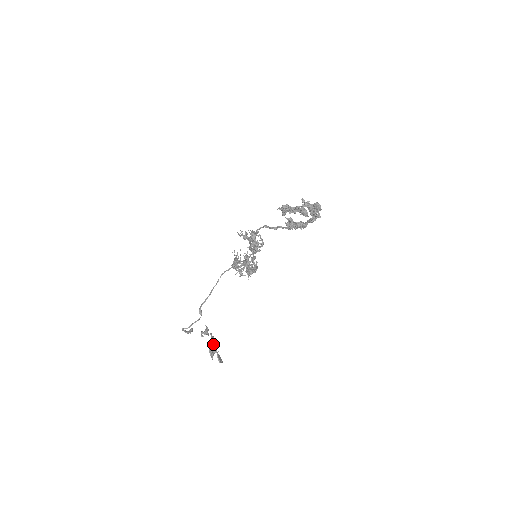
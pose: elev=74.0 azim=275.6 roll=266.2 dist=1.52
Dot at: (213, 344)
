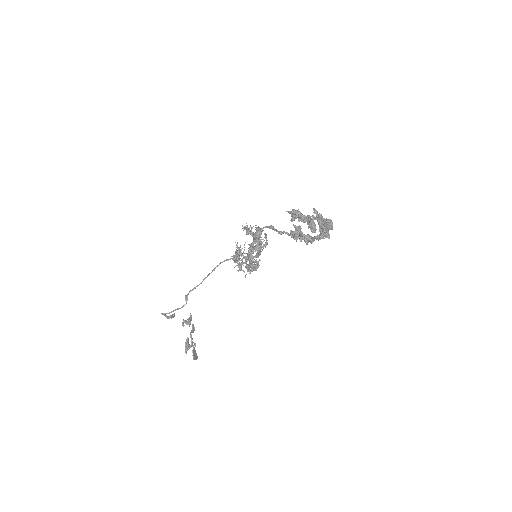
Dot at: occluded
